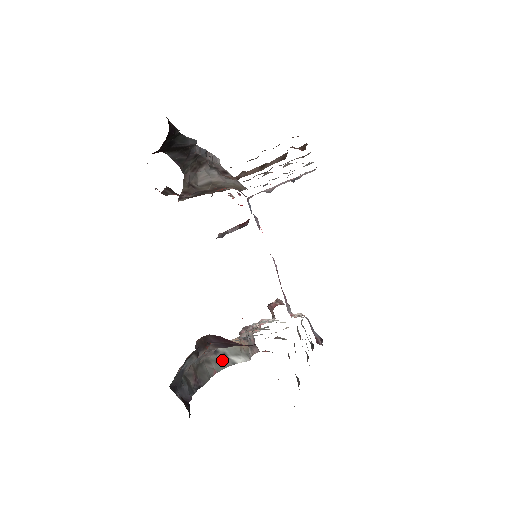
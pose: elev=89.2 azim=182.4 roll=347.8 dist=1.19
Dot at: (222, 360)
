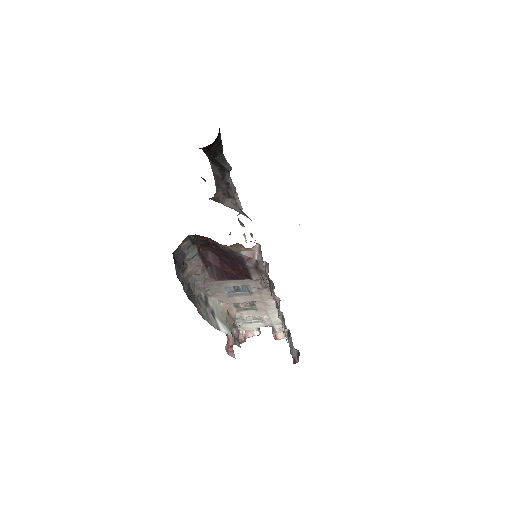
Dot at: (210, 316)
